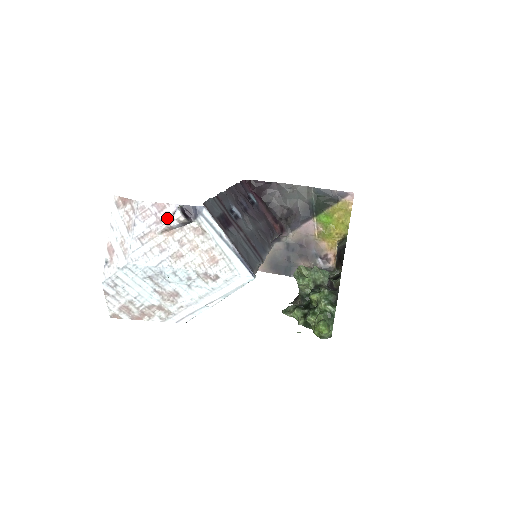
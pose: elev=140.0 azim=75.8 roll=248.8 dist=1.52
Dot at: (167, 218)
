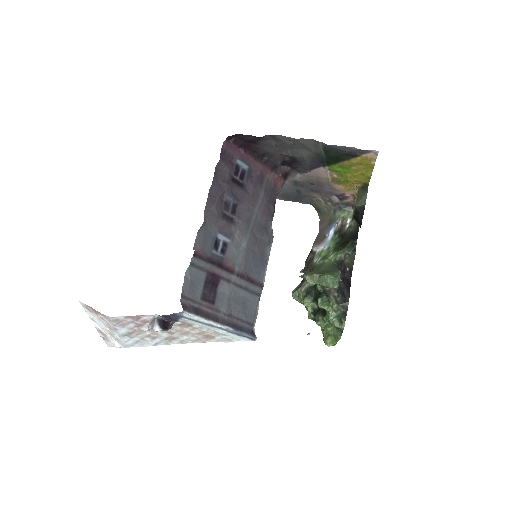
Dot at: (147, 323)
